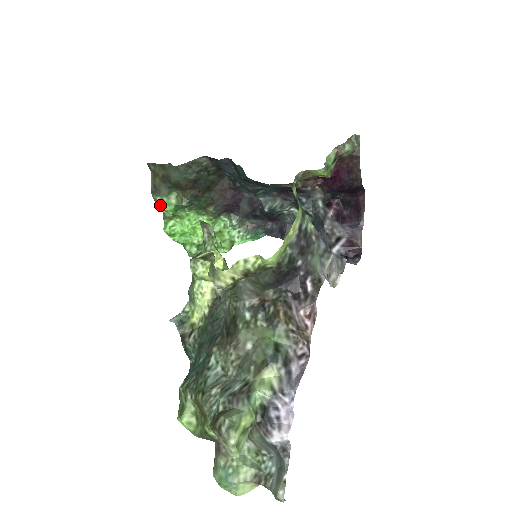
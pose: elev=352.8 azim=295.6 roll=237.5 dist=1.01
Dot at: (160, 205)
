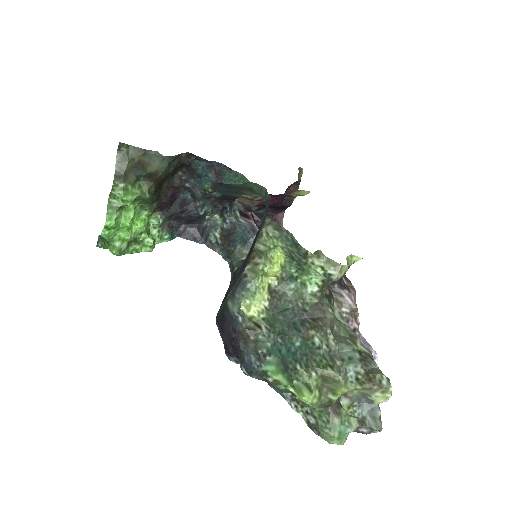
Dot at: (122, 193)
